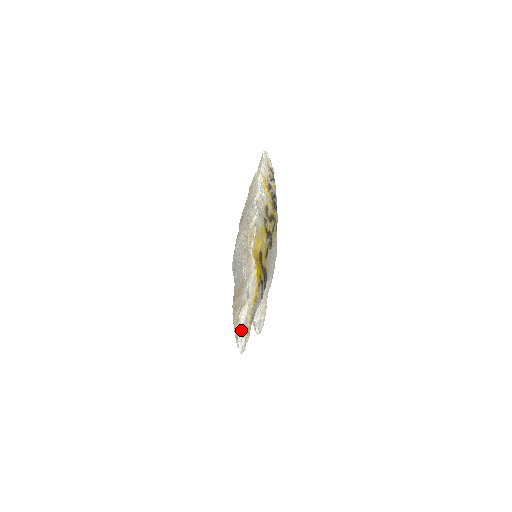
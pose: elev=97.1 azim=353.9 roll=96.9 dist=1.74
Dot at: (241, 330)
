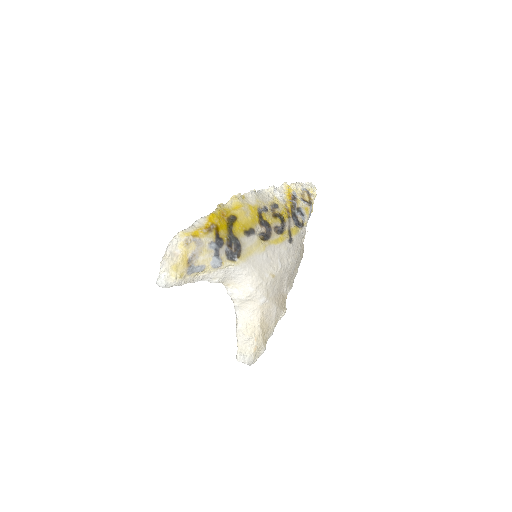
Dot at: (166, 255)
